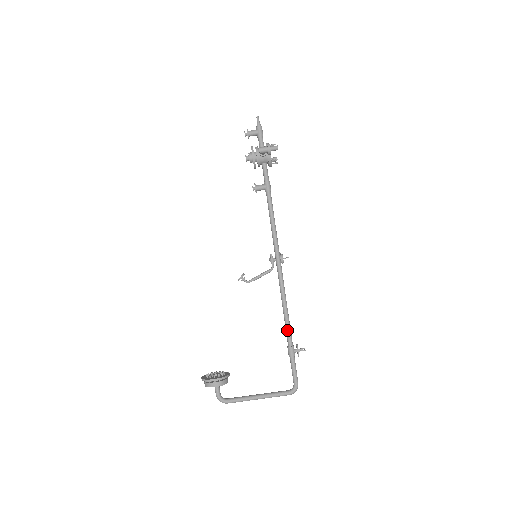
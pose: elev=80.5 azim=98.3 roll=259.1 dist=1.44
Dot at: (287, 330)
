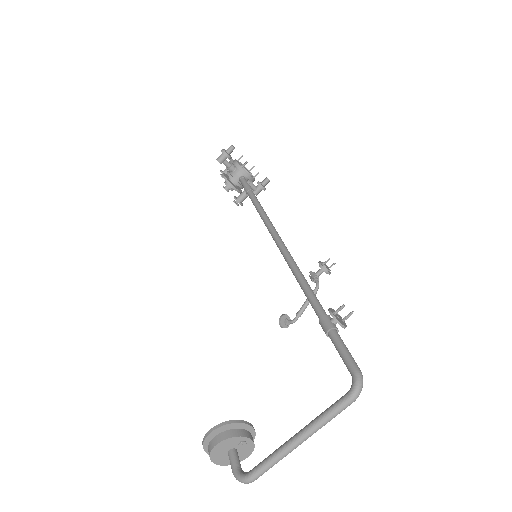
Dot at: (309, 300)
